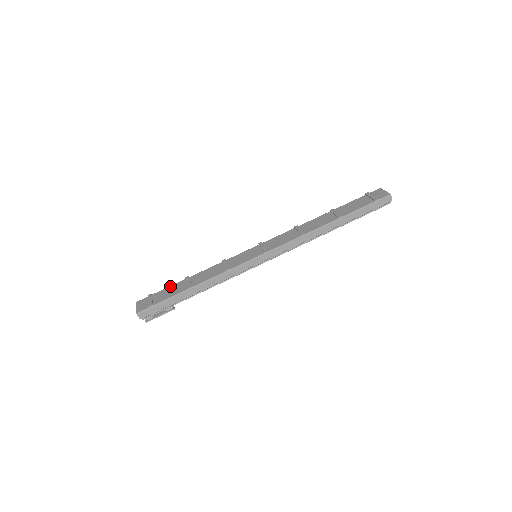
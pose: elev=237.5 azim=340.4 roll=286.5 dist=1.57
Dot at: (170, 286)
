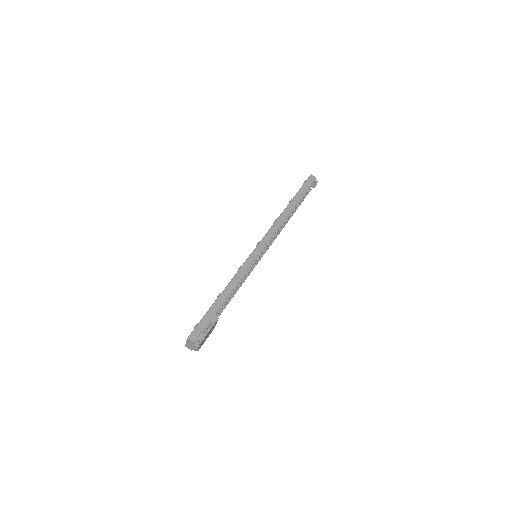
Dot at: occluded
